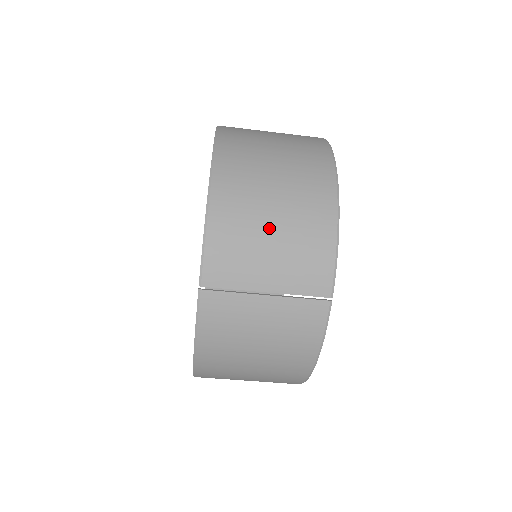
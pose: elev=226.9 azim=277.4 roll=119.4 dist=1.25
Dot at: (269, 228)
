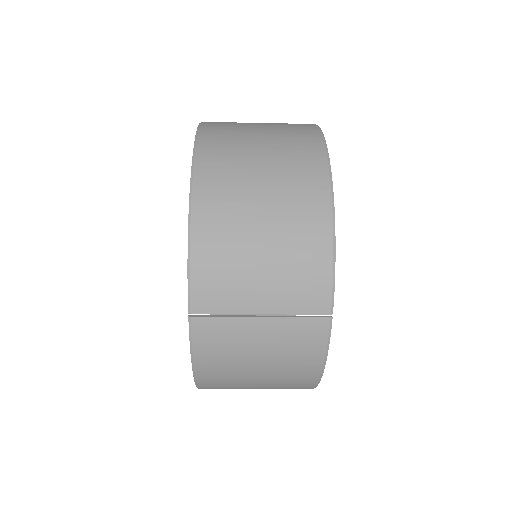
Dot at: (258, 246)
